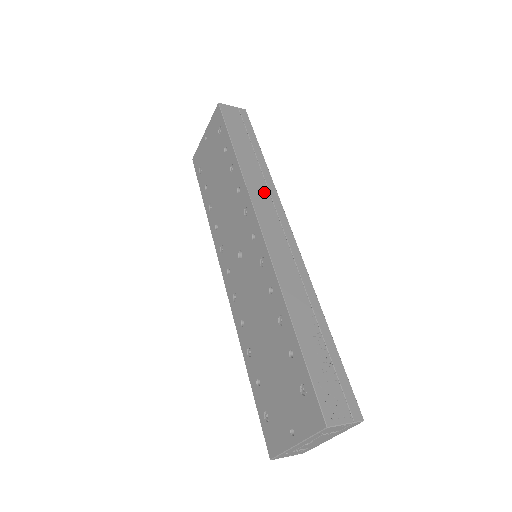
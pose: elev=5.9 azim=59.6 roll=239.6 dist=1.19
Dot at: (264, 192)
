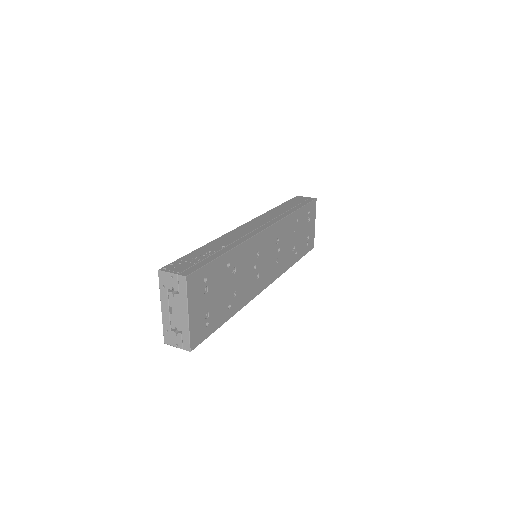
Dot at: (272, 217)
